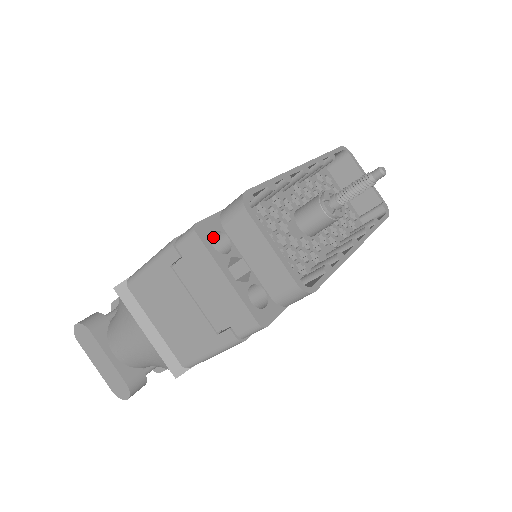
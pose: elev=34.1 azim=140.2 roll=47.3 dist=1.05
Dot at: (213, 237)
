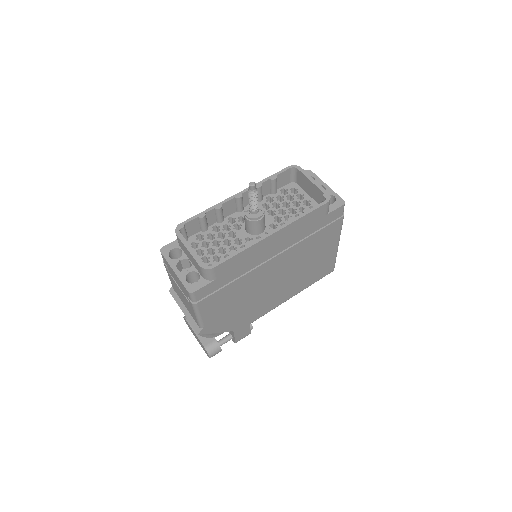
Dot at: (179, 252)
